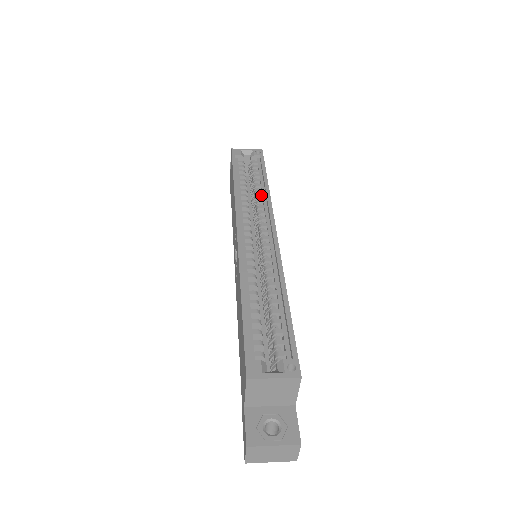
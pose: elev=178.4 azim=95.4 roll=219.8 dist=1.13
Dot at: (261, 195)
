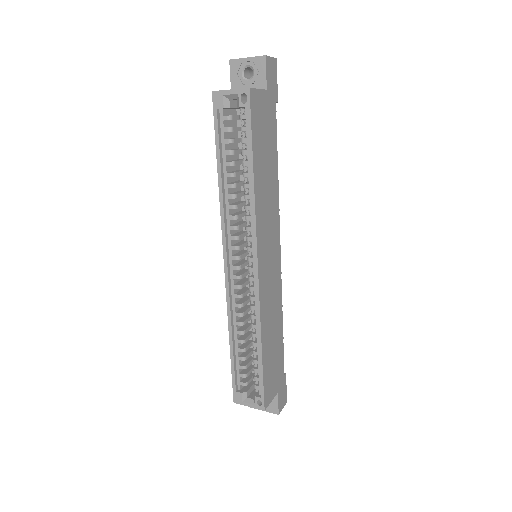
Dot at: (248, 197)
